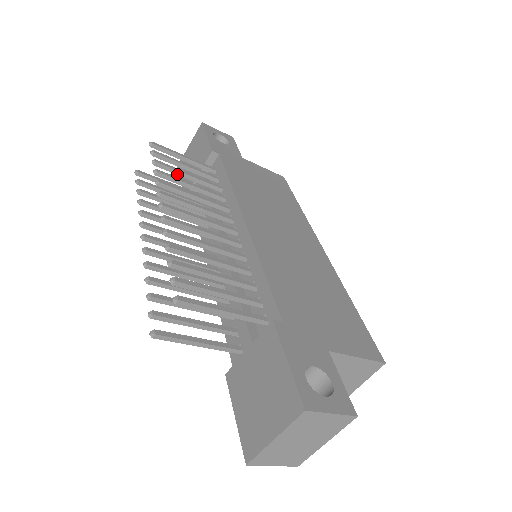
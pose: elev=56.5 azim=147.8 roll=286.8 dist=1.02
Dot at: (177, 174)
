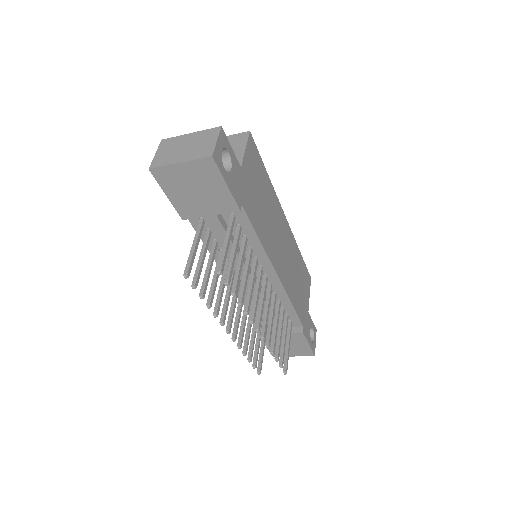
Dot at: (237, 276)
